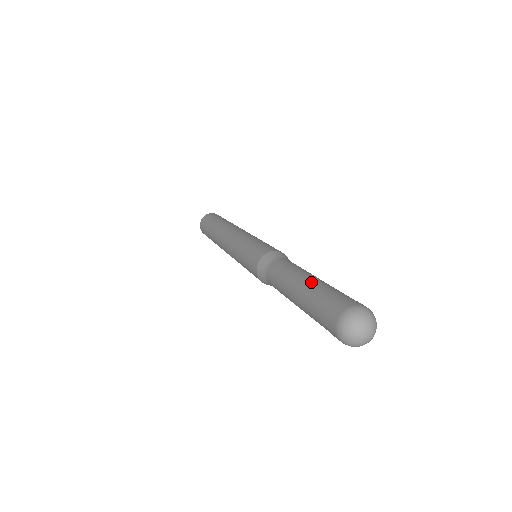
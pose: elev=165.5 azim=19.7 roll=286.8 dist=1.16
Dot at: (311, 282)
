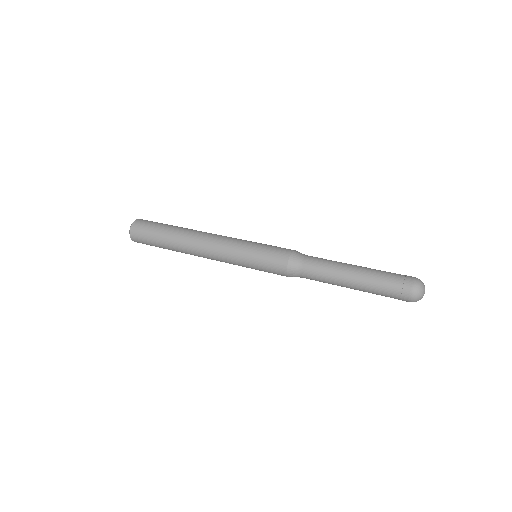
Dot at: (363, 272)
